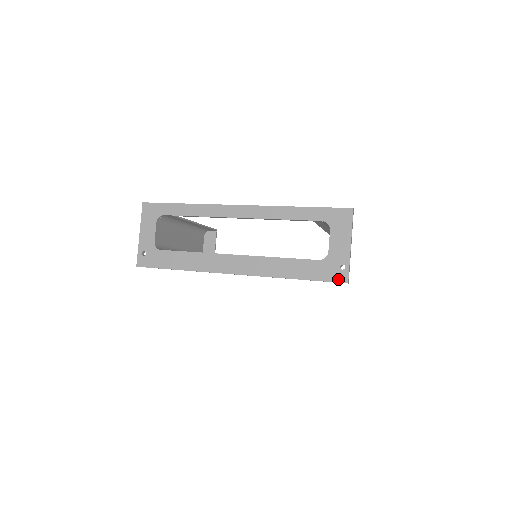
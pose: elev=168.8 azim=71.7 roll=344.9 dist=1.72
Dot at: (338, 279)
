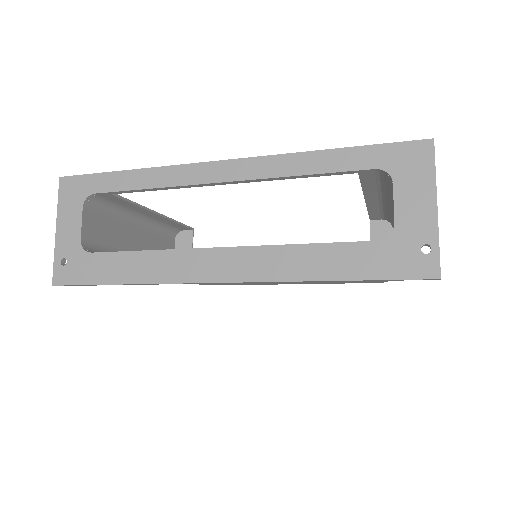
Dot at: (419, 273)
